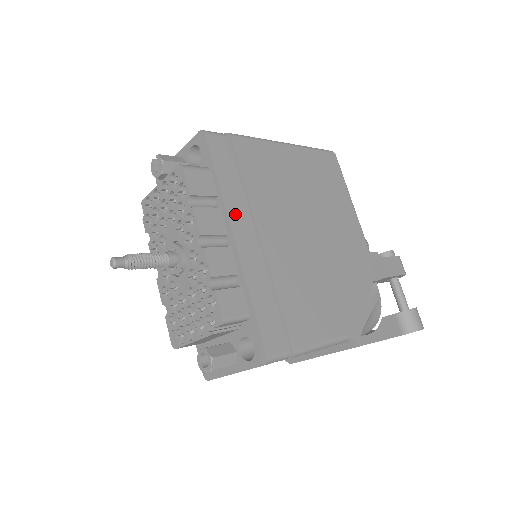
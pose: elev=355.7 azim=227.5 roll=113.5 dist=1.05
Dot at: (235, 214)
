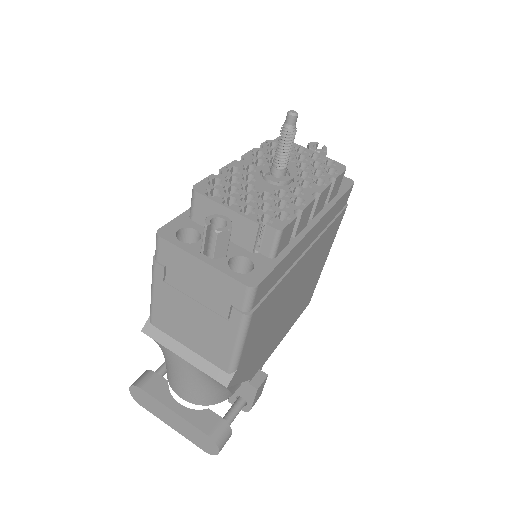
Dot at: (322, 222)
